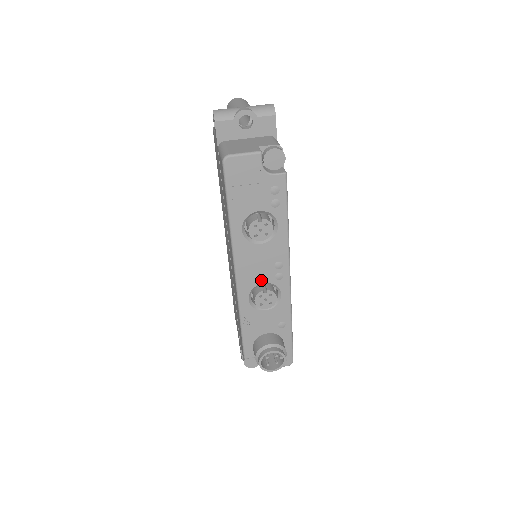
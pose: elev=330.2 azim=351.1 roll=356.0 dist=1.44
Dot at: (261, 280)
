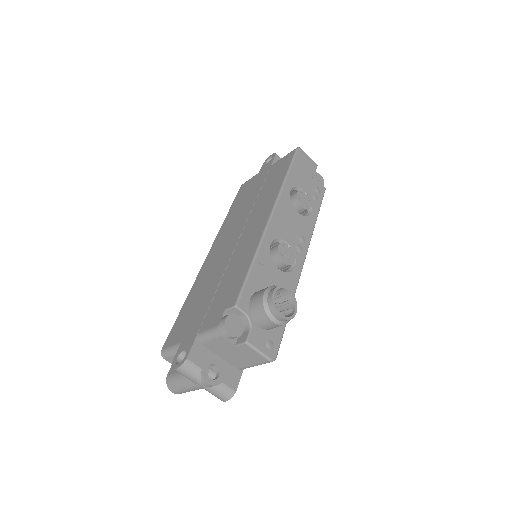
Dot at: (286, 238)
